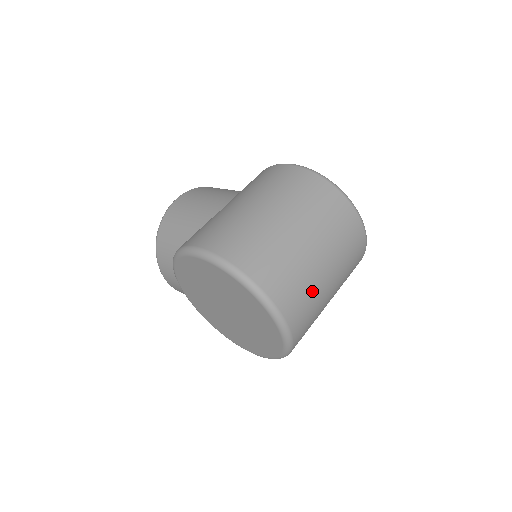
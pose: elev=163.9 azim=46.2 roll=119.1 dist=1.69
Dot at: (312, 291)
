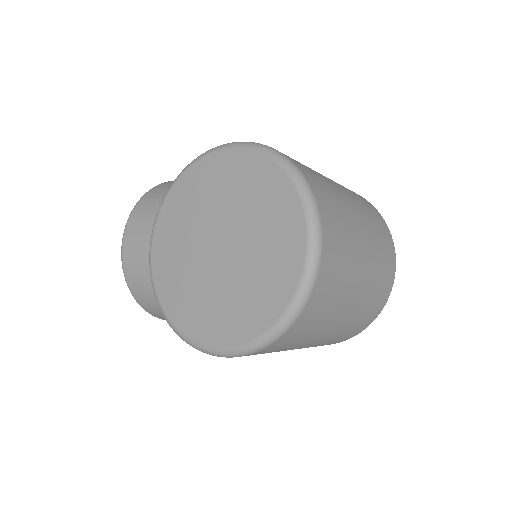
Dot at: (349, 251)
